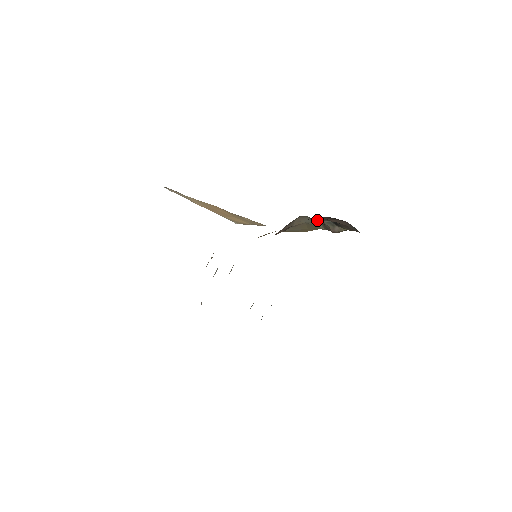
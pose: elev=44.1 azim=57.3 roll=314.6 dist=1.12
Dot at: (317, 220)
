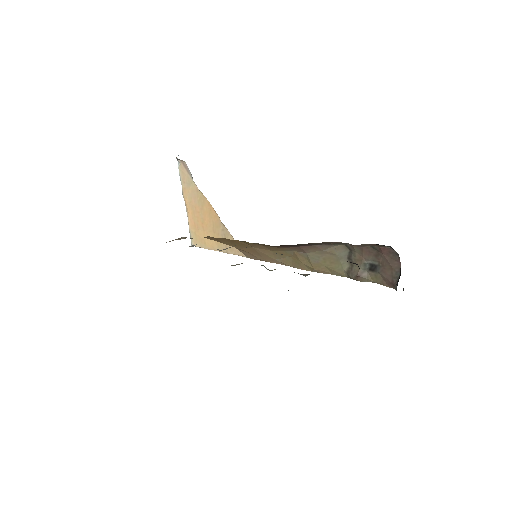
Dot at: (359, 256)
